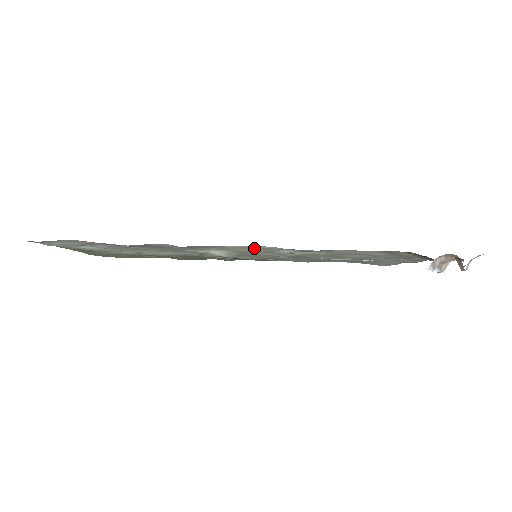
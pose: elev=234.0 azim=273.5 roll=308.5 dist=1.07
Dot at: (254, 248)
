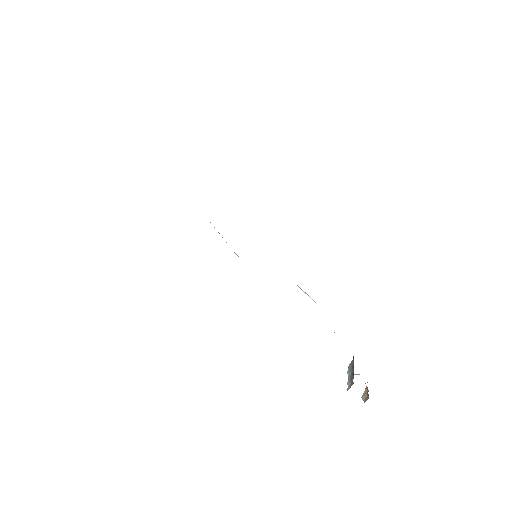
Dot at: occluded
